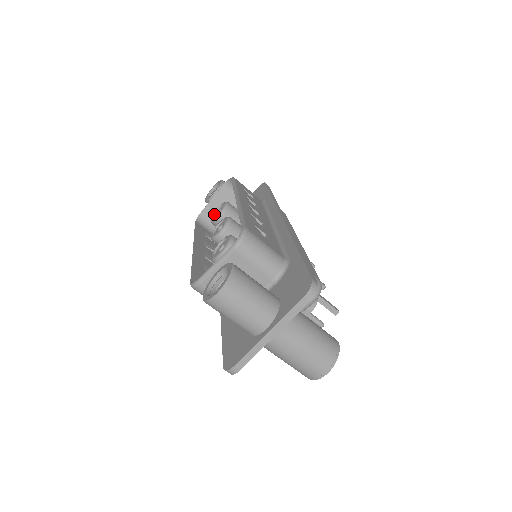
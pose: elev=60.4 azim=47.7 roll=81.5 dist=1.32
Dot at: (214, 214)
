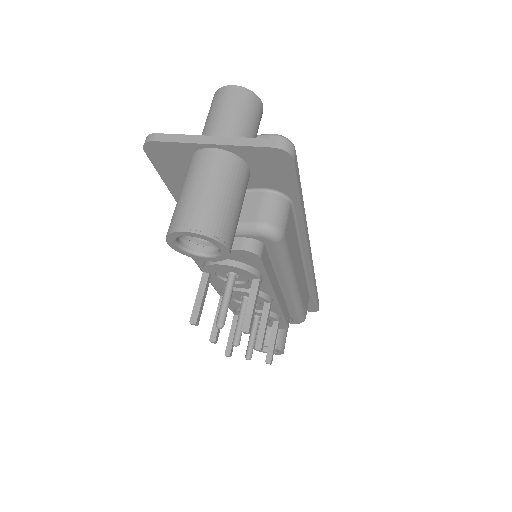
Dot at: occluded
